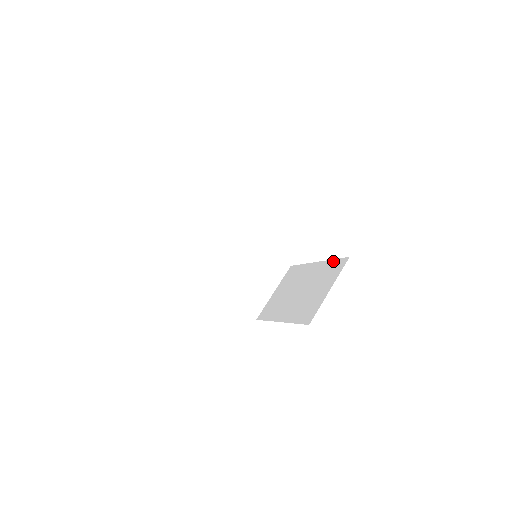
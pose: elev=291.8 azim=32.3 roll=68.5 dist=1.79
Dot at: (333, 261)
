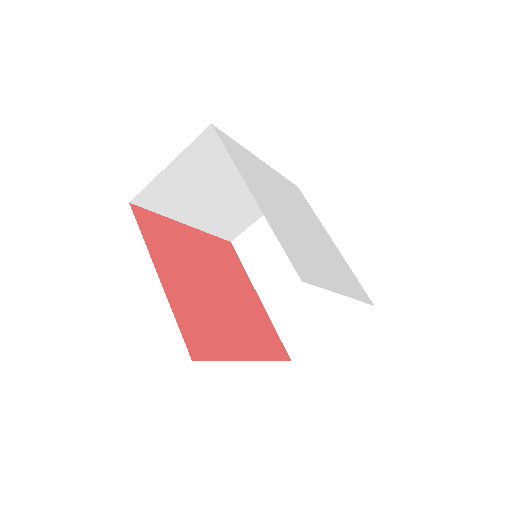
Dot at: occluded
